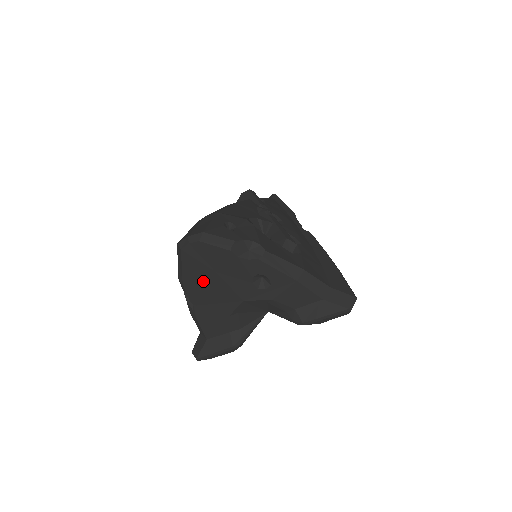
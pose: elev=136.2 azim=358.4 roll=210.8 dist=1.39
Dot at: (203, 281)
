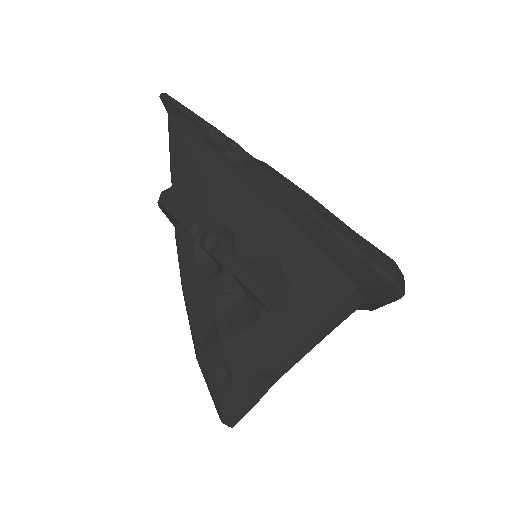
Dot at: occluded
